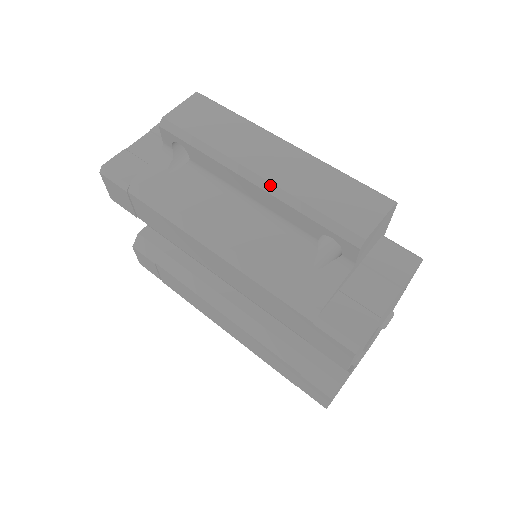
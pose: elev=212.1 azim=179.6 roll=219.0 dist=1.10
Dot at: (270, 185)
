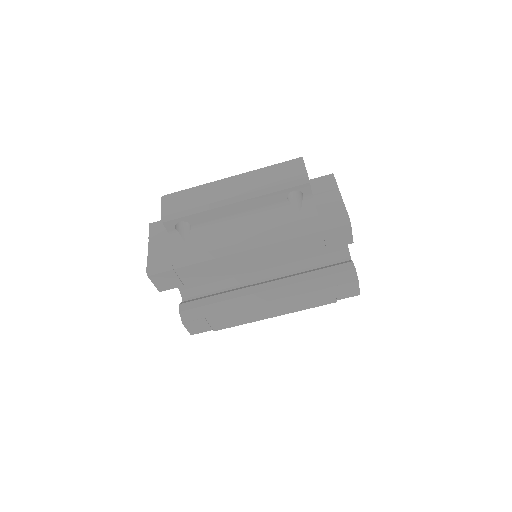
Dot at: (246, 195)
